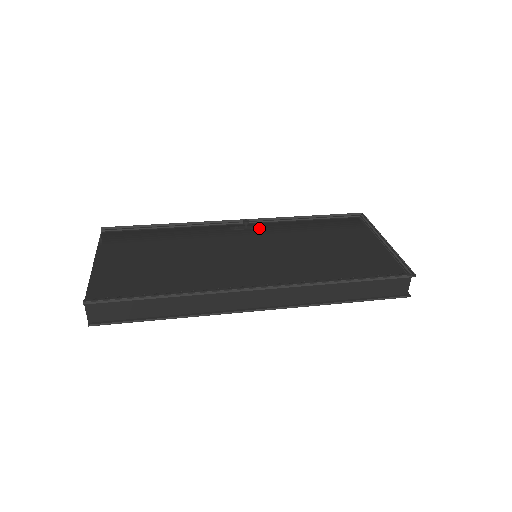
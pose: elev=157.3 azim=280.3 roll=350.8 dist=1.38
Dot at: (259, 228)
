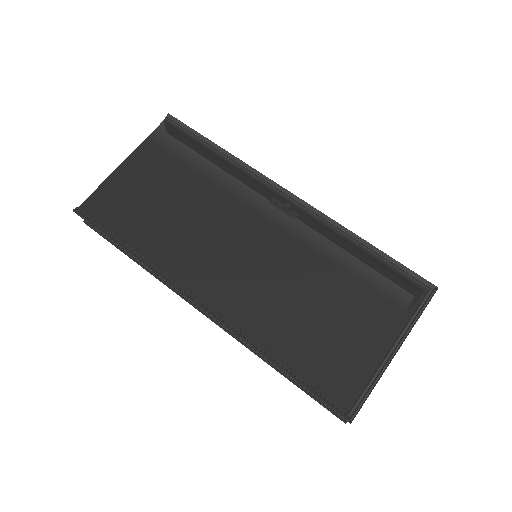
Dot at: (298, 221)
